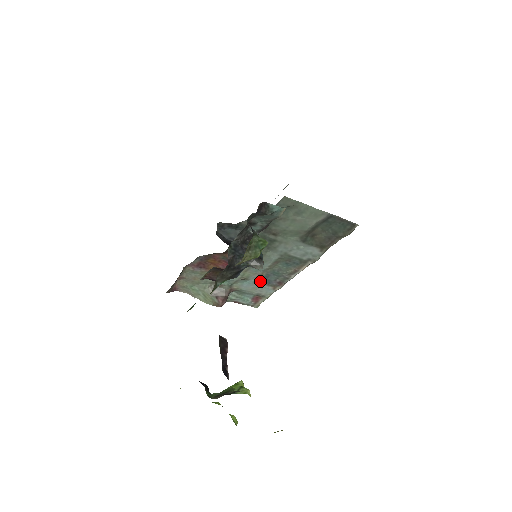
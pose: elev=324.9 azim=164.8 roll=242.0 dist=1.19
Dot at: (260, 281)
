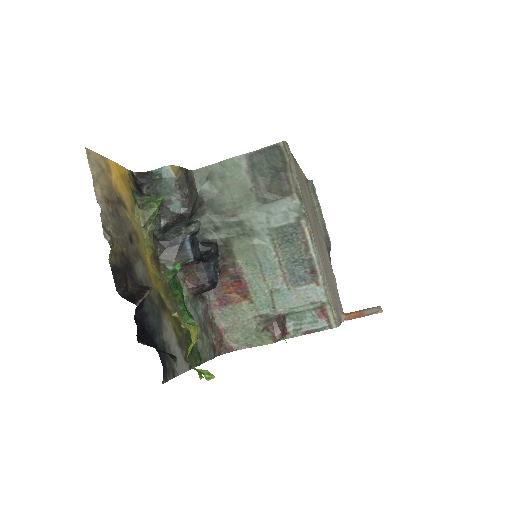
Dot at: (293, 284)
